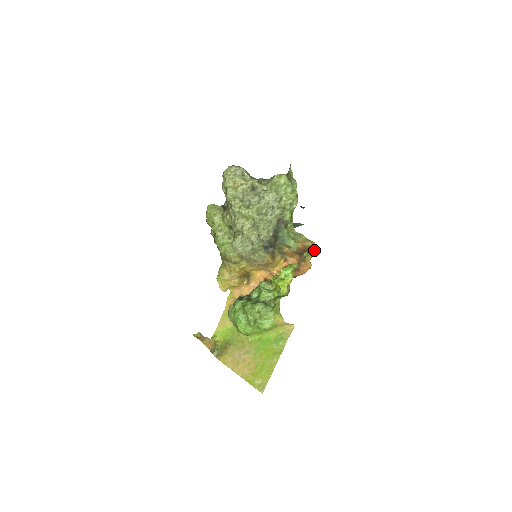
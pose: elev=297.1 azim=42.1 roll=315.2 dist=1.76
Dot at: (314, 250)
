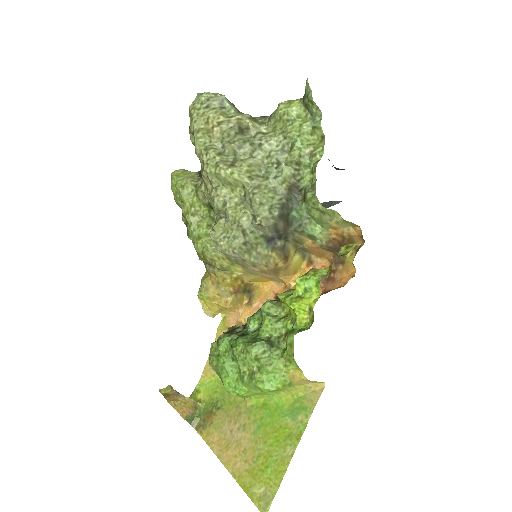
Dot at: occluded
